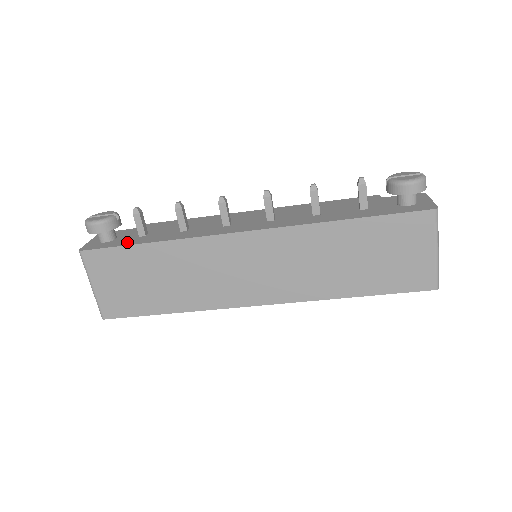
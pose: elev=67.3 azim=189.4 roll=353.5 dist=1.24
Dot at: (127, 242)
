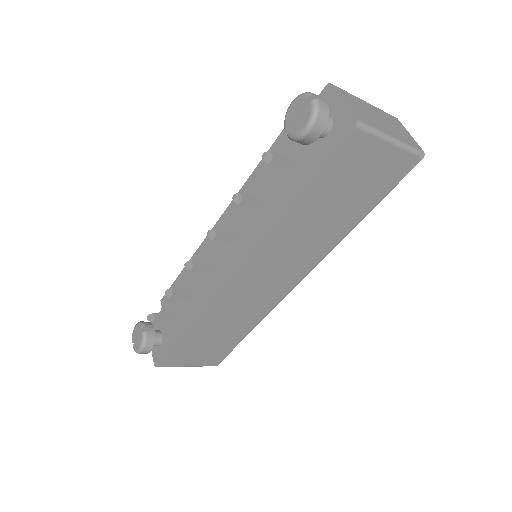
Dot at: (172, 338)
